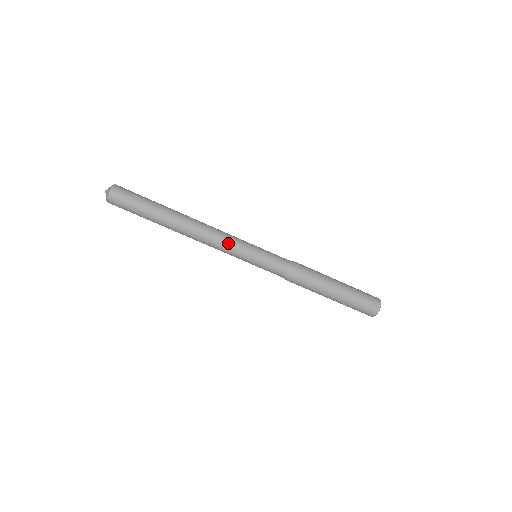
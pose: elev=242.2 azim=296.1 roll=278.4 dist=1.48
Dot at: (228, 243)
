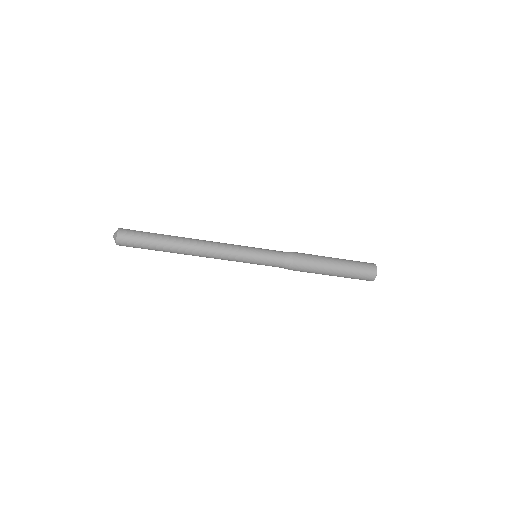
Dot at: occluded
